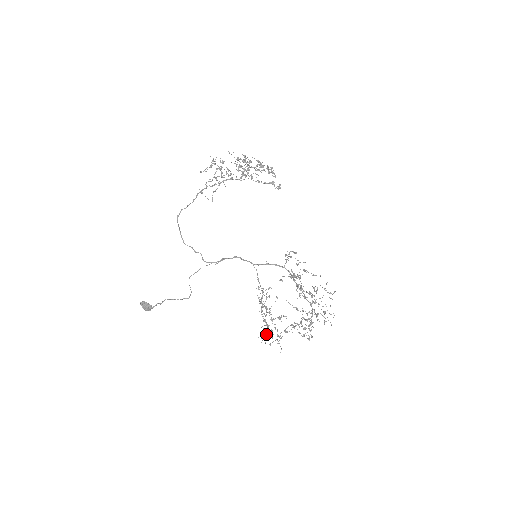
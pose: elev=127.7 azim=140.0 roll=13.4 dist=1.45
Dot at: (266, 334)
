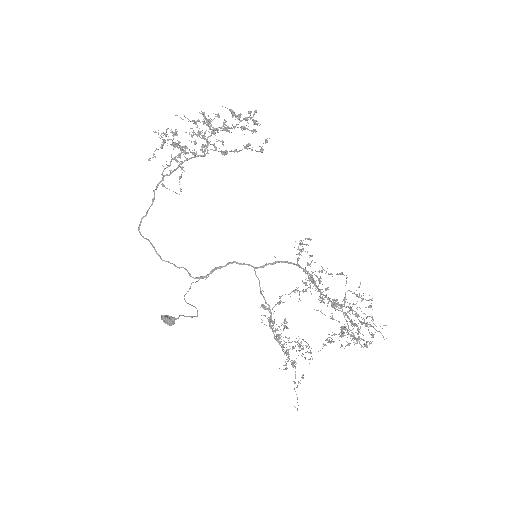
Dot at: occluded
